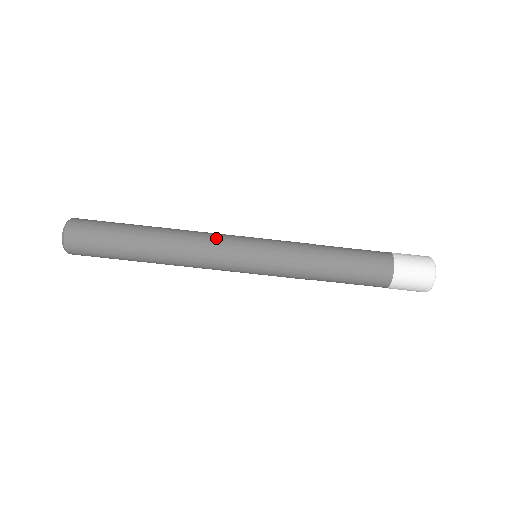
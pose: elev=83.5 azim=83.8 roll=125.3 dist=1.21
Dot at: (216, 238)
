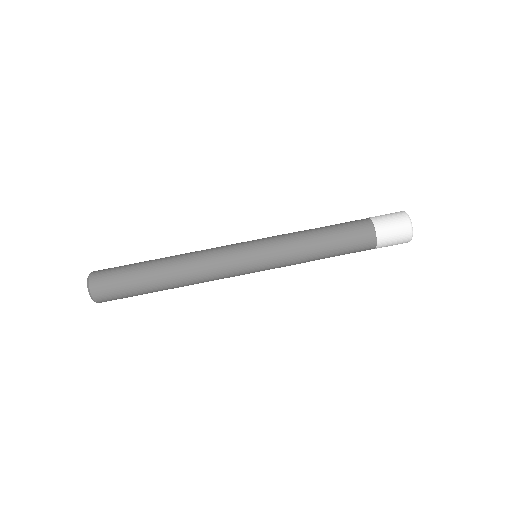
Dot at: (217, 247)
